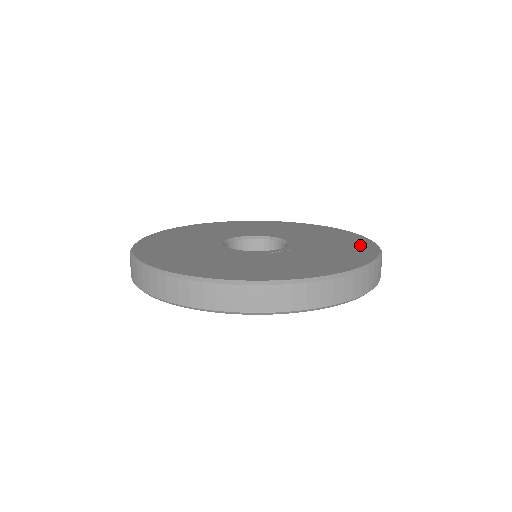
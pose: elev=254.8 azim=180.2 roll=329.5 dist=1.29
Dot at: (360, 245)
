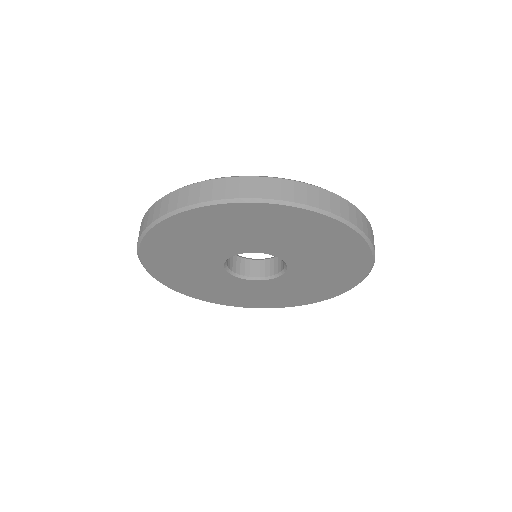
Dot at: occluded
